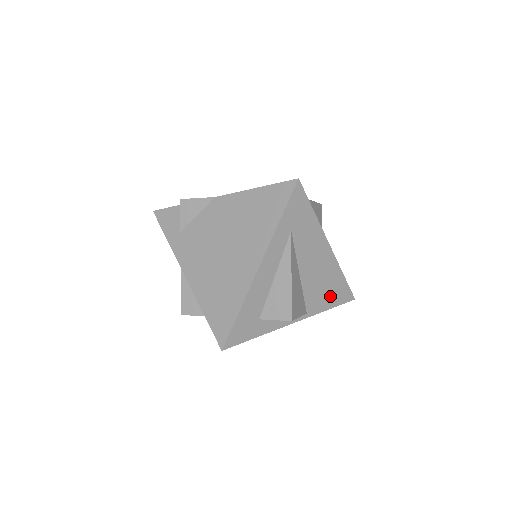
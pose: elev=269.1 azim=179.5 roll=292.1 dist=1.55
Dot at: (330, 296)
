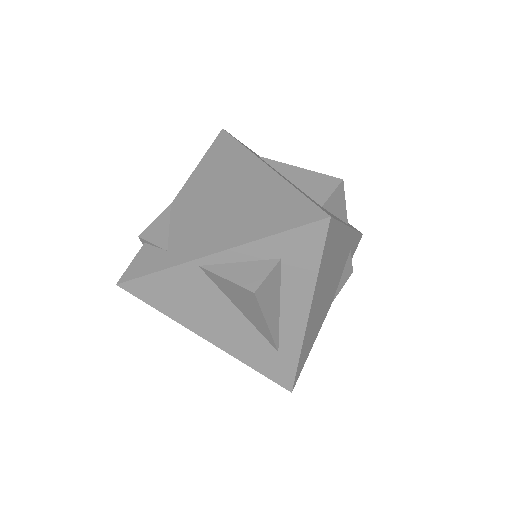
Dot at: occluded
